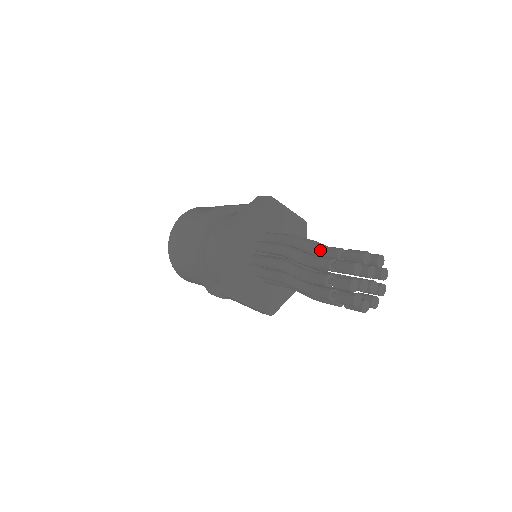
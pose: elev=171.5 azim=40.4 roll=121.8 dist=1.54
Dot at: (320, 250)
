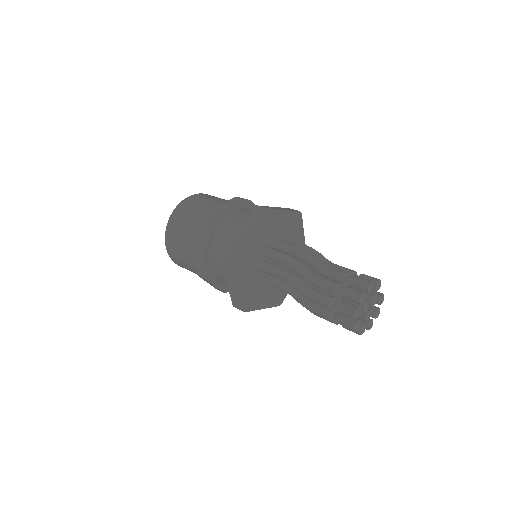
Dot at: (335, 266)
